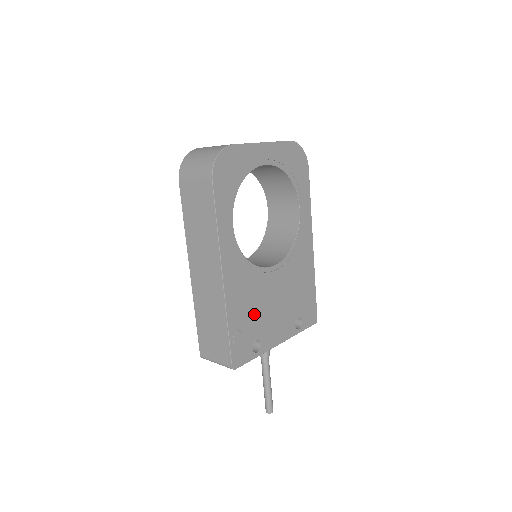
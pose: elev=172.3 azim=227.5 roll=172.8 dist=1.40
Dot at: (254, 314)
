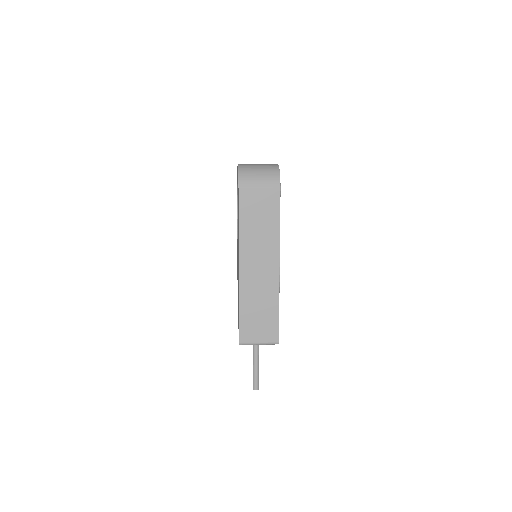
Dot at: occluded
